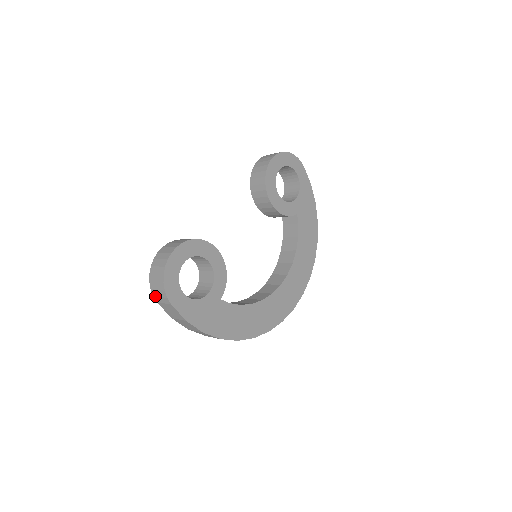
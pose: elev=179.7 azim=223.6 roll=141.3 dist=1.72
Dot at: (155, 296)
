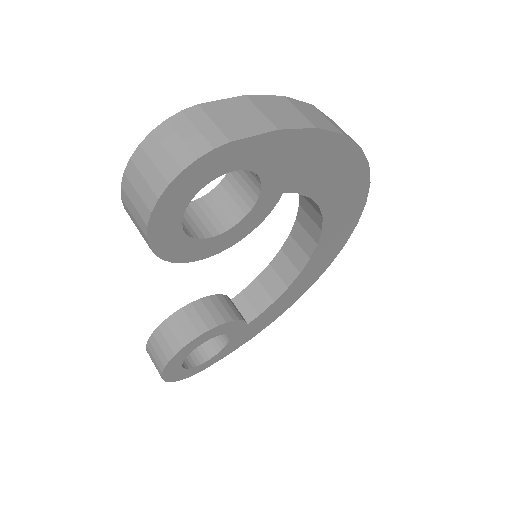
Dot at: occluded
